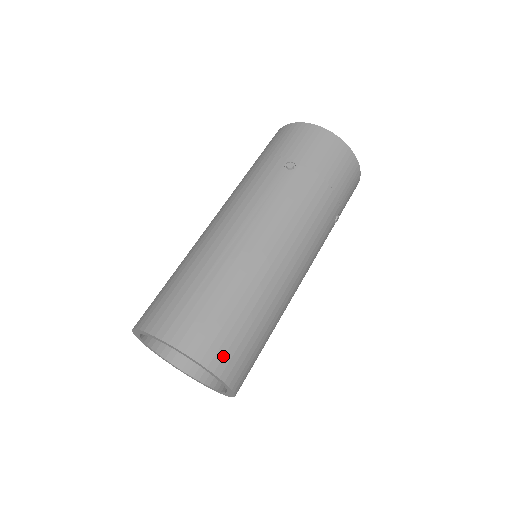
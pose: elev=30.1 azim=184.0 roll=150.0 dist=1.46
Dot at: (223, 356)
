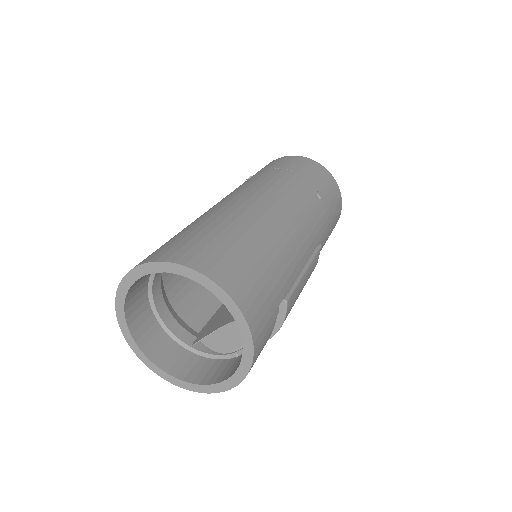
Dot at: (195, 255)
